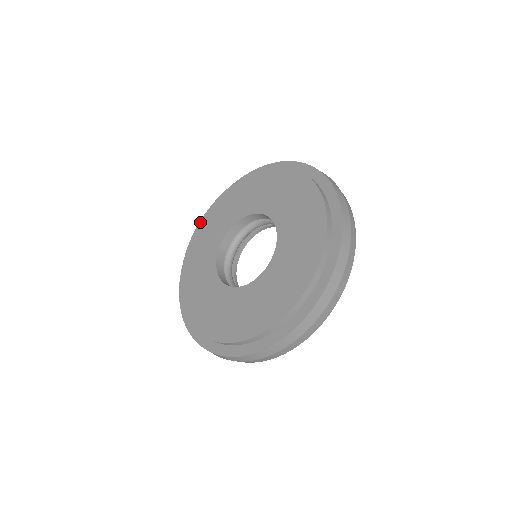
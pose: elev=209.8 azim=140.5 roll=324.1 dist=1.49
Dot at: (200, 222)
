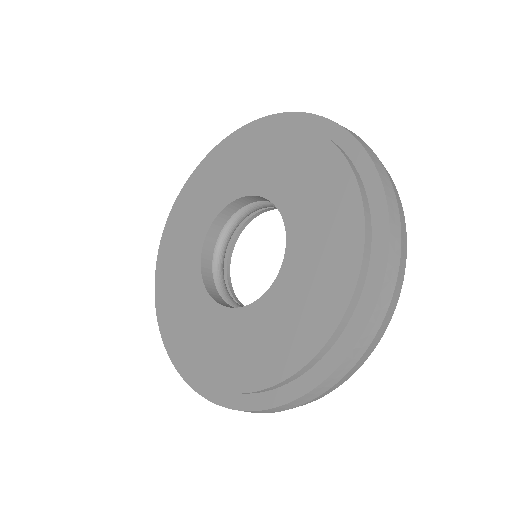
Dot at: (260, 126)
